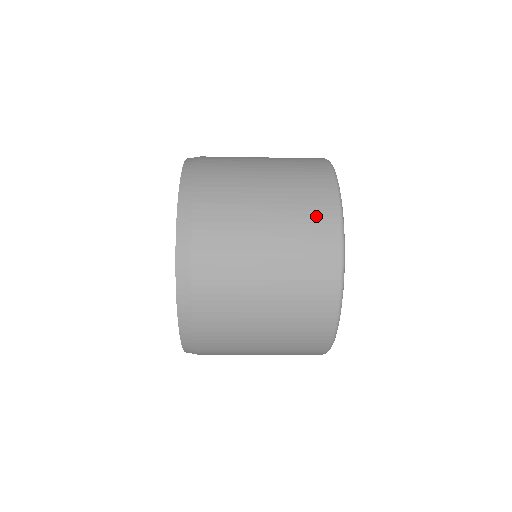
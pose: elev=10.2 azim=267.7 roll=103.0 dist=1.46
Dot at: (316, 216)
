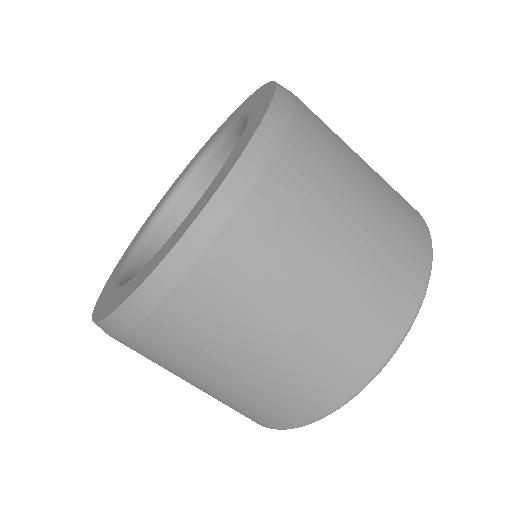
Dot at: occluded
